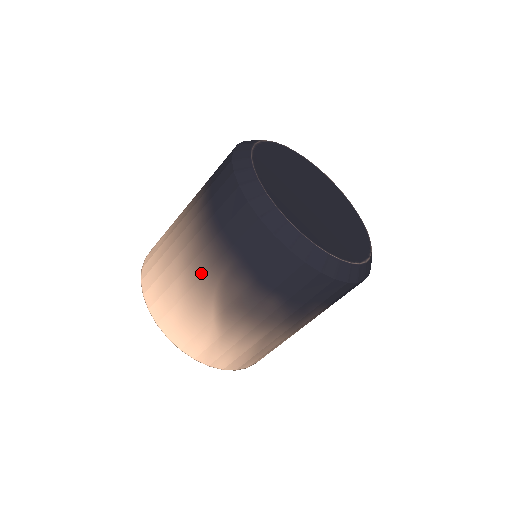
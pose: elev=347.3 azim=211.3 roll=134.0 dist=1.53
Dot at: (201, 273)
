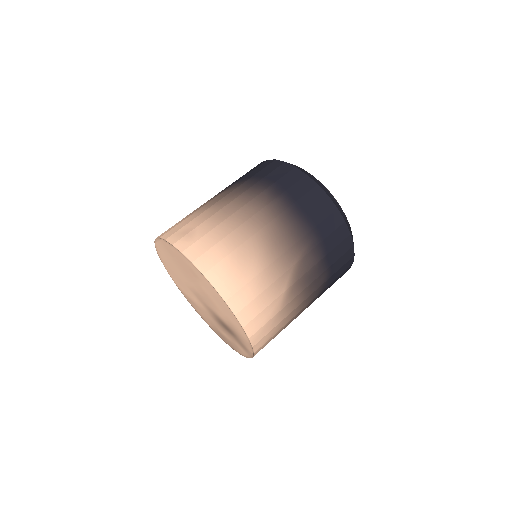
Dot at: (284, 249)
